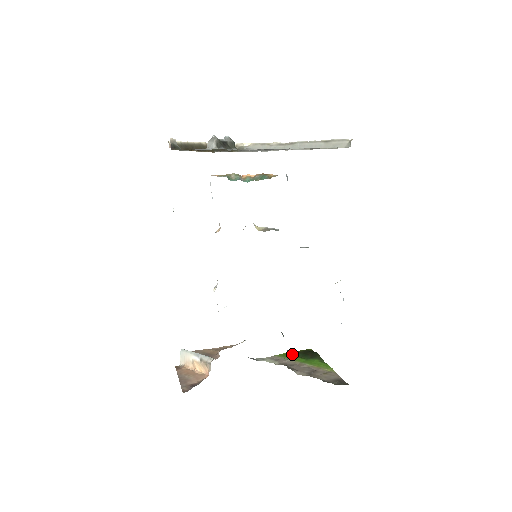
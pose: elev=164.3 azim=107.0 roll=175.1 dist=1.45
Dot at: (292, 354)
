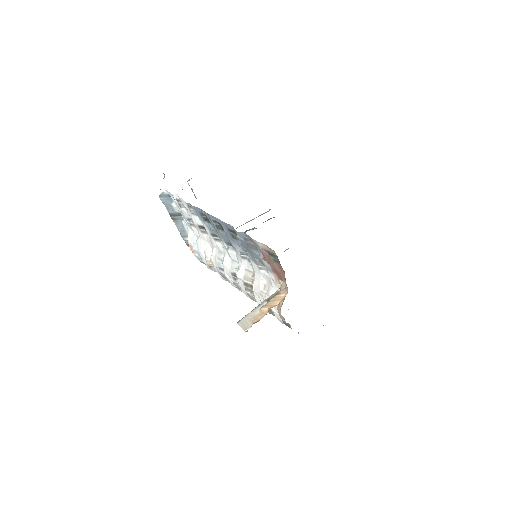
Dot at: occluded
